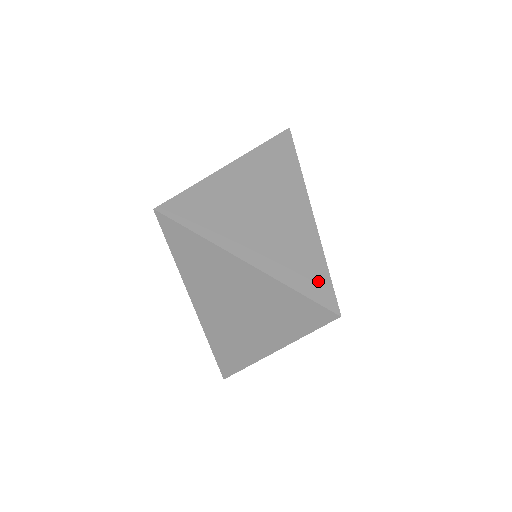
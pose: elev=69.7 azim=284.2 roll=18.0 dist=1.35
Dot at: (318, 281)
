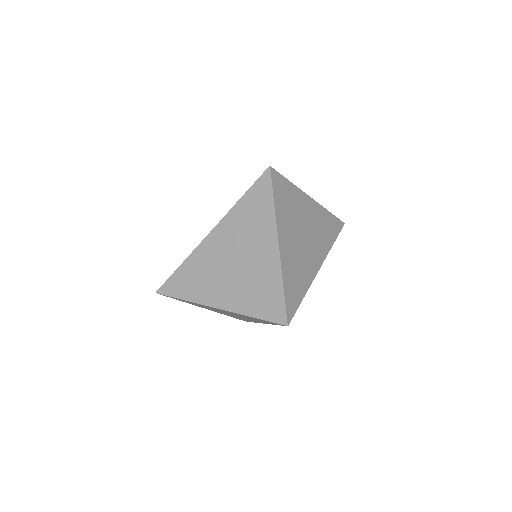
Dot at: (295, 298)
